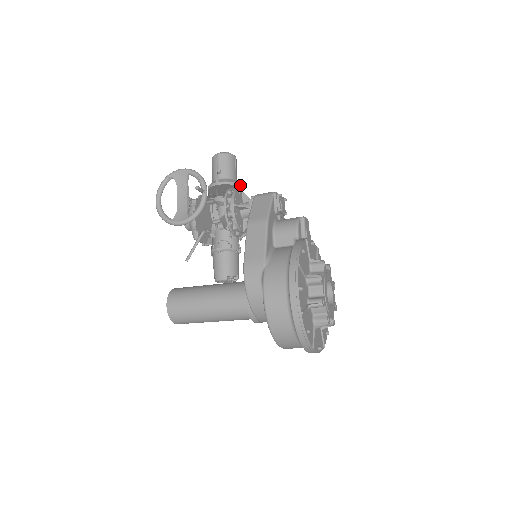
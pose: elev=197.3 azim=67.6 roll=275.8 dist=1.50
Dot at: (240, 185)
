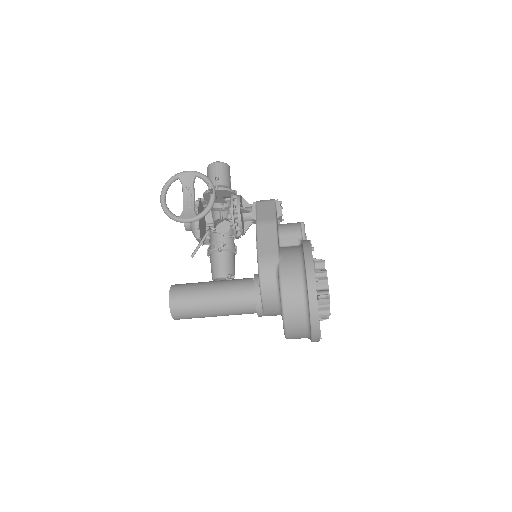
Dot at: (235, 193)
